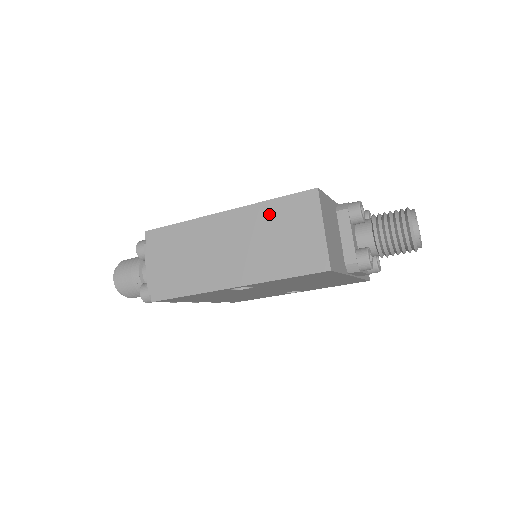
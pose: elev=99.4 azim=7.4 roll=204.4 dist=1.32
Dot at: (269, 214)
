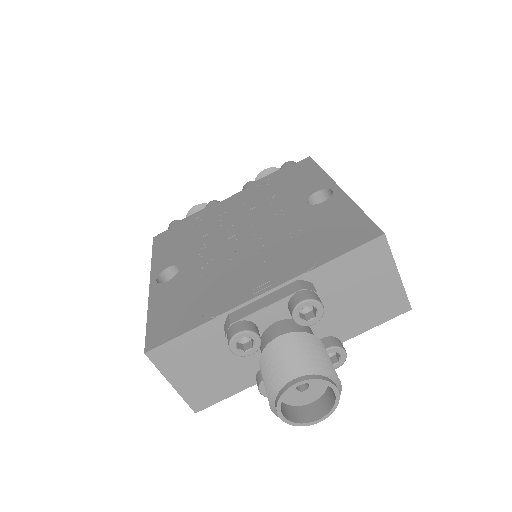
Dot at: occluded
